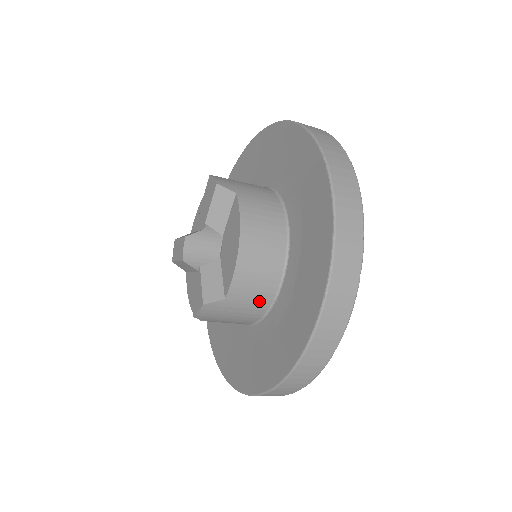
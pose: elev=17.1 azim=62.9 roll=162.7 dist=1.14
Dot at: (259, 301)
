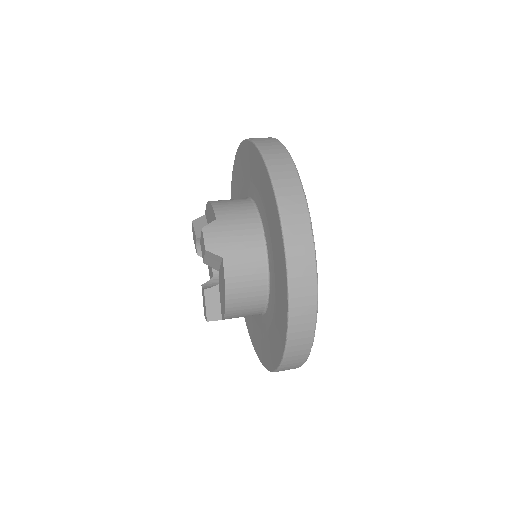
Dot at: occluded
